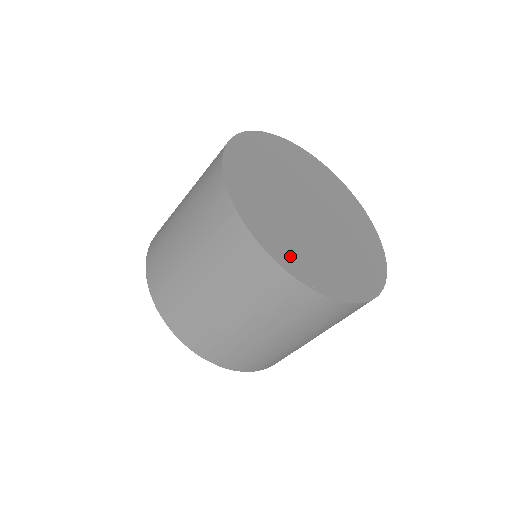
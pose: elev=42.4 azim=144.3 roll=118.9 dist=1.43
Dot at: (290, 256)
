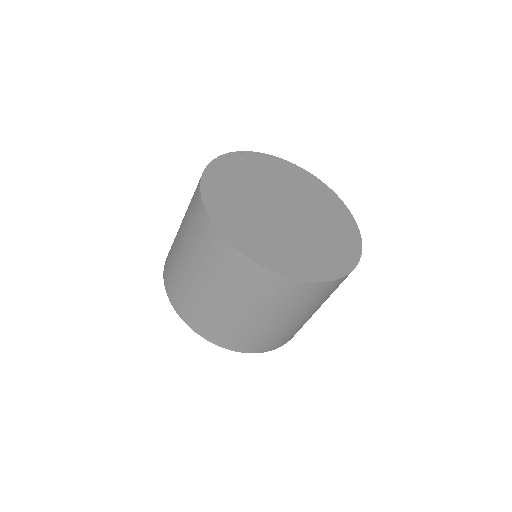
Dot at: (219, 202)
